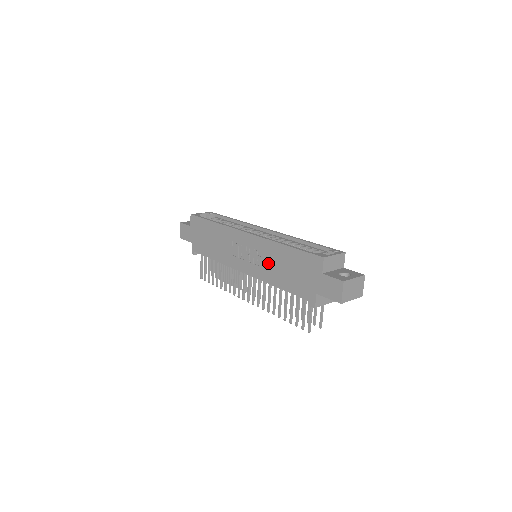
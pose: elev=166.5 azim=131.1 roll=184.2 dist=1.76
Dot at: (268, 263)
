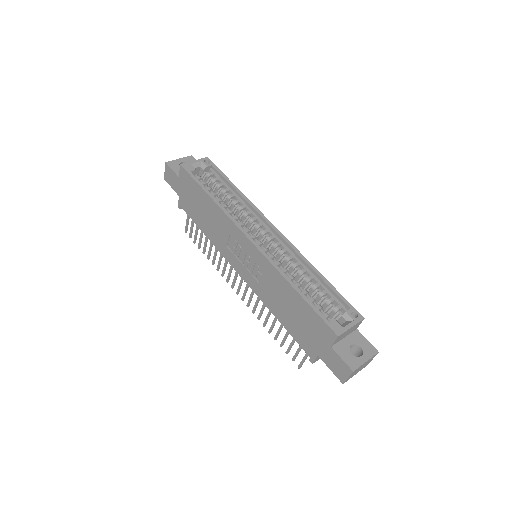
Dot at: (269, 288)
